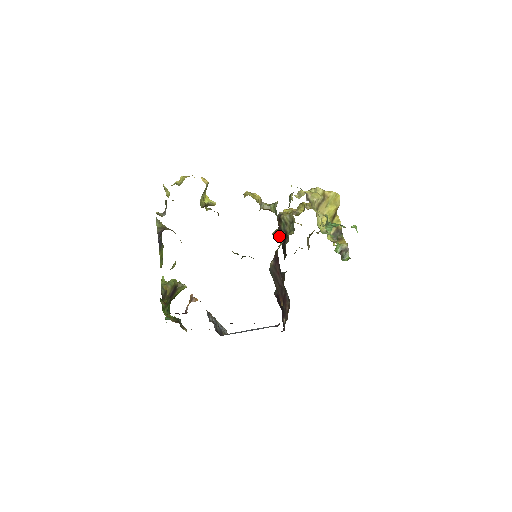
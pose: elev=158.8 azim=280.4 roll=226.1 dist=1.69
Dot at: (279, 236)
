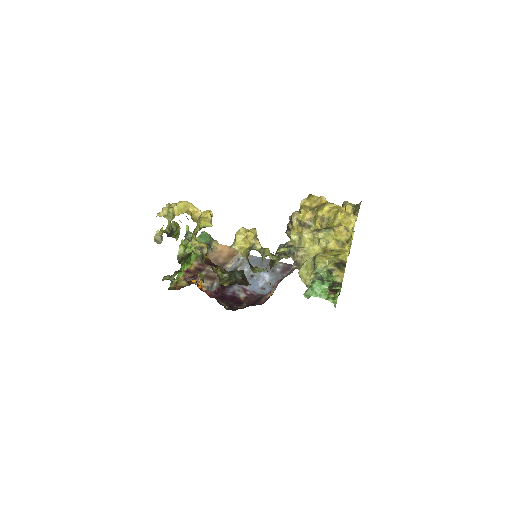
Dot at: occluded
